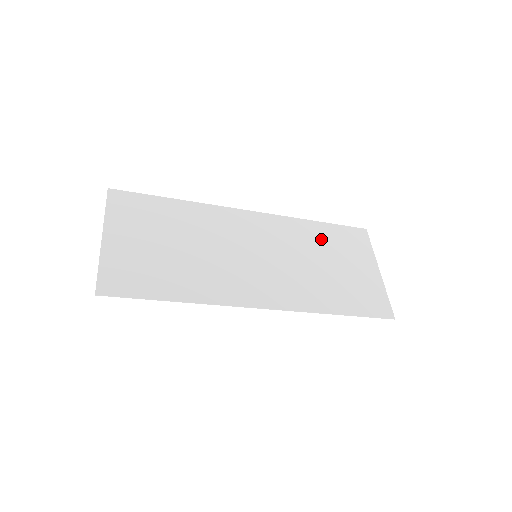
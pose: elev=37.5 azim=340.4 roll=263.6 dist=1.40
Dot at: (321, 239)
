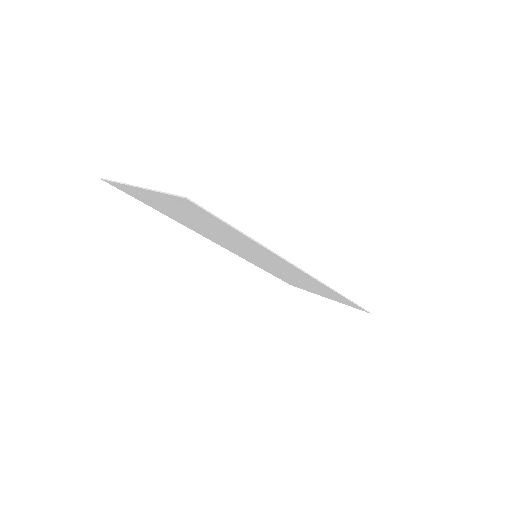
Dot at: occluded
